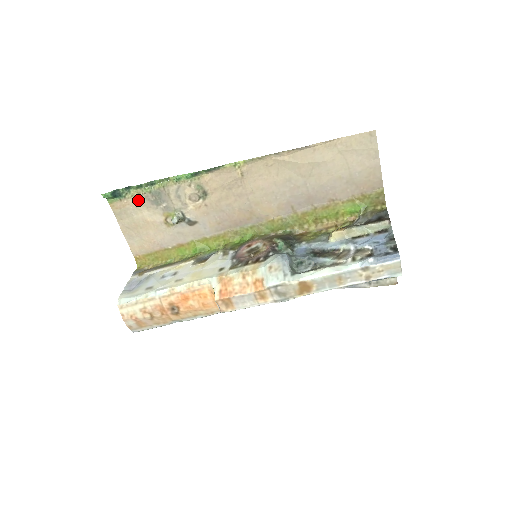
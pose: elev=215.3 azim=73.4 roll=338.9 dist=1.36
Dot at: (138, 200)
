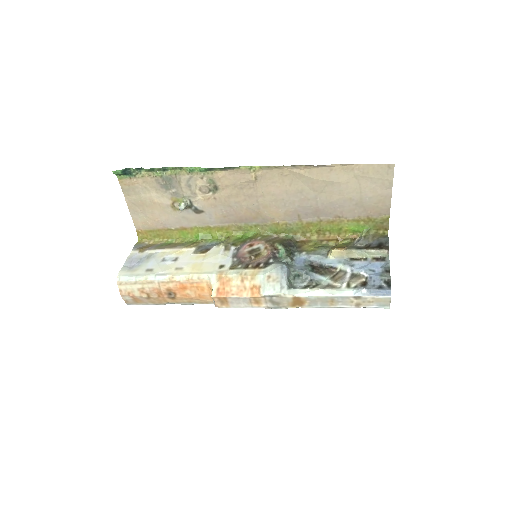
Dot at: (148, 181)
